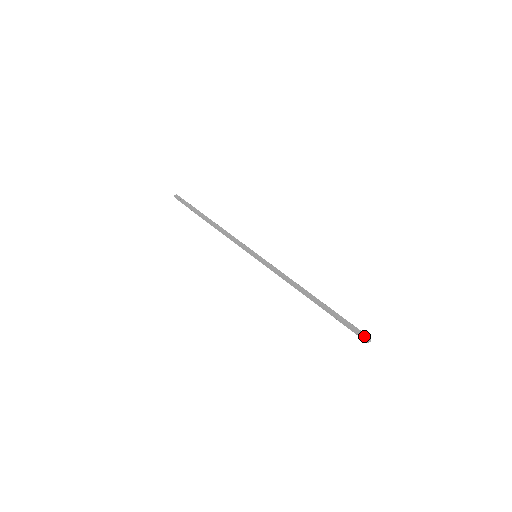
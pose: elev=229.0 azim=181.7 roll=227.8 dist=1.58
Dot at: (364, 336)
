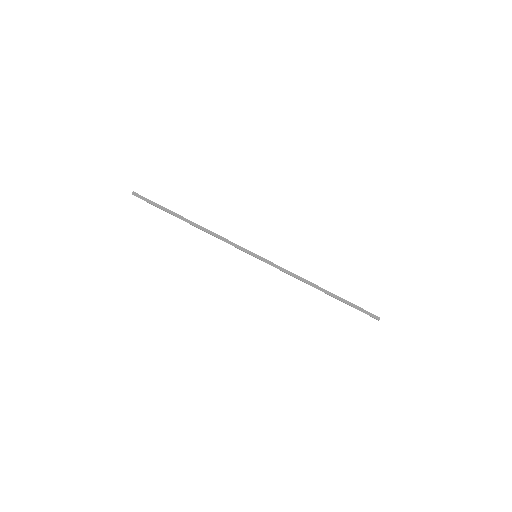
Dot at: (375, 318)
